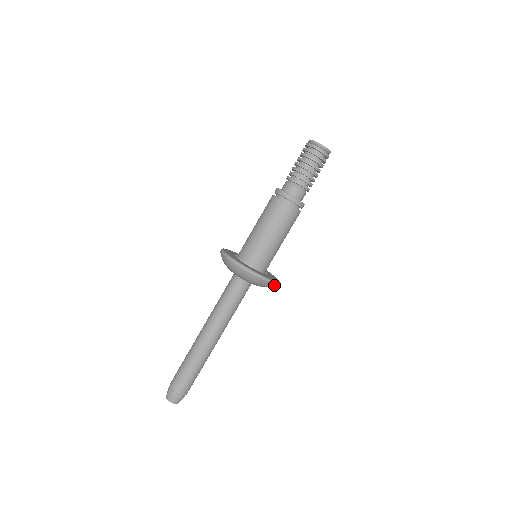
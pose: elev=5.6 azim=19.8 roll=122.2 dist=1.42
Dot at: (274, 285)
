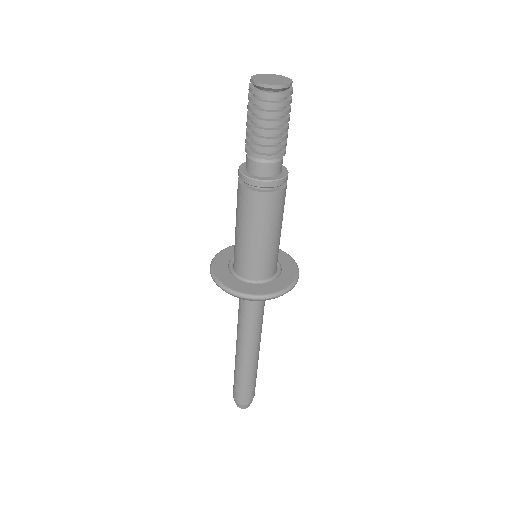
Dot at: (268, 299)
